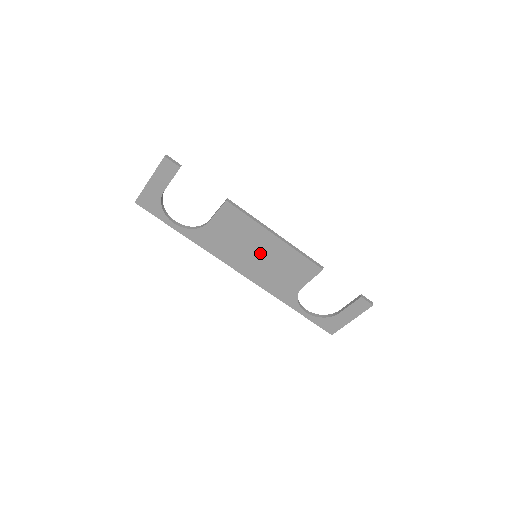
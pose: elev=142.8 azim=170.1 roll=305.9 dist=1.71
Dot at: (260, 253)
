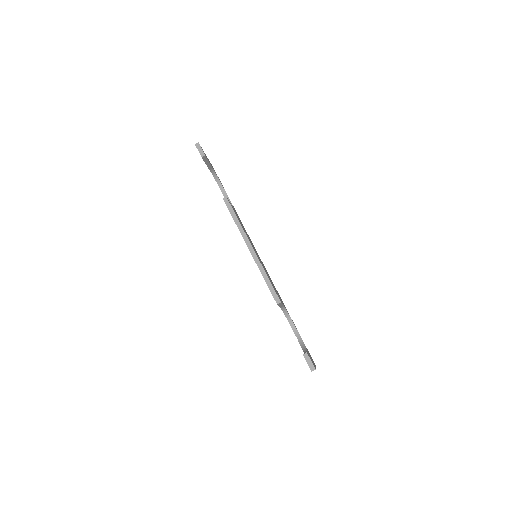
Dot at: occluded
